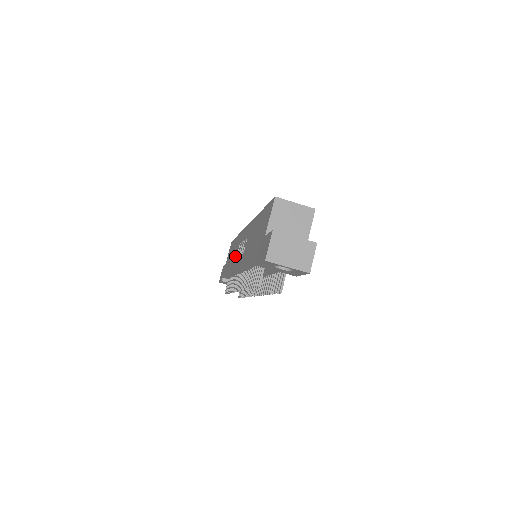
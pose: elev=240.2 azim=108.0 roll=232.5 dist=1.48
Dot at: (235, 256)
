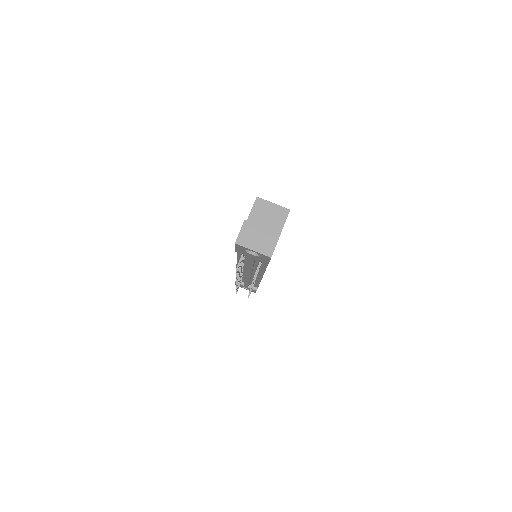
Dot at: occluded
